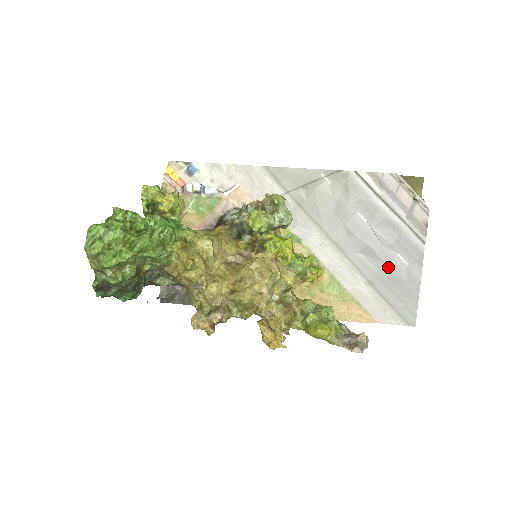
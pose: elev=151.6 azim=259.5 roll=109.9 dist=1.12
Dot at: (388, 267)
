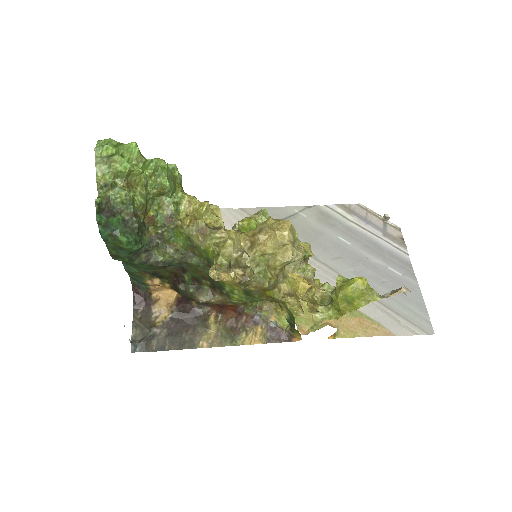
Dot at: (384, 279)
